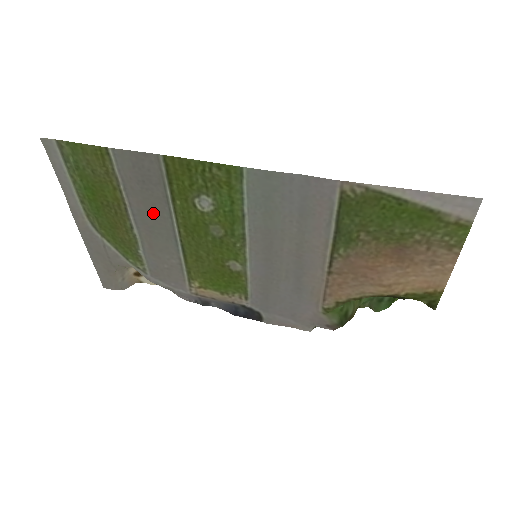
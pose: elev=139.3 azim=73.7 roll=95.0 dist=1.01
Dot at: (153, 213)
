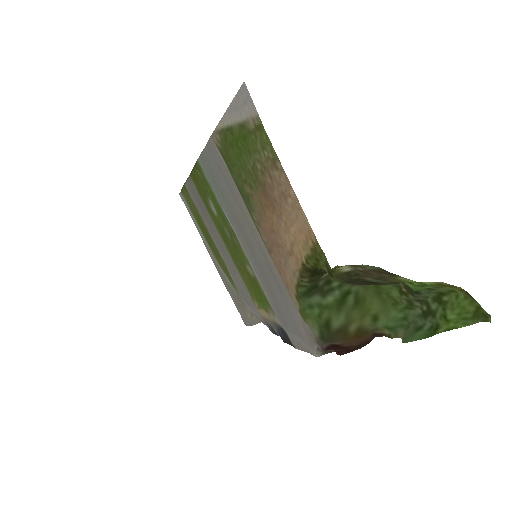
Dot at: (215, 232)
